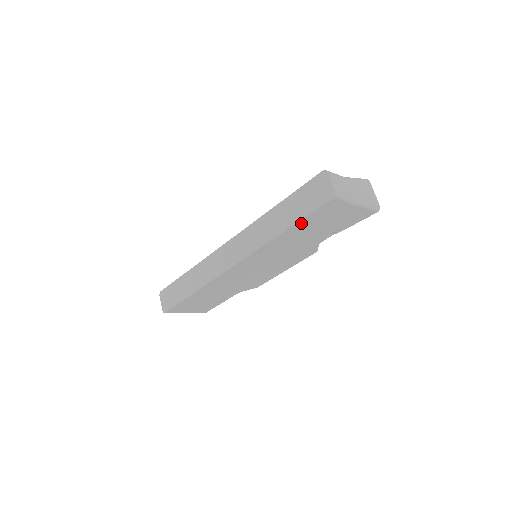
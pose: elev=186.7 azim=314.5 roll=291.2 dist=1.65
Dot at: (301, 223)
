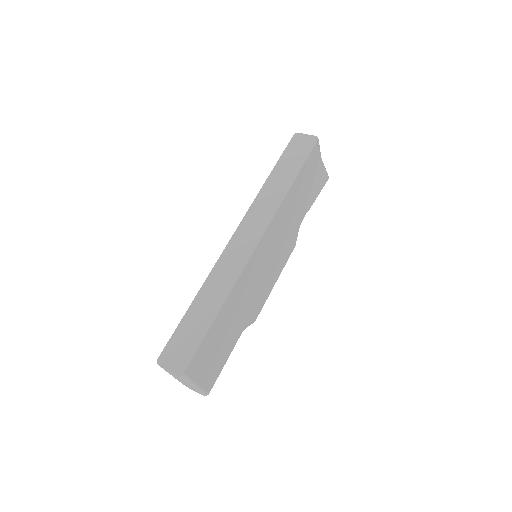
Dot at: (302, 172)
